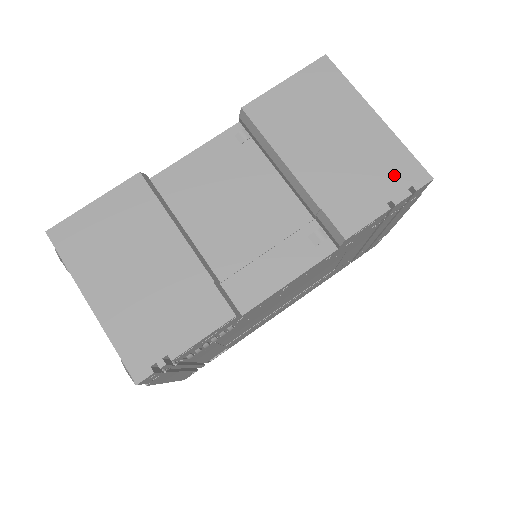
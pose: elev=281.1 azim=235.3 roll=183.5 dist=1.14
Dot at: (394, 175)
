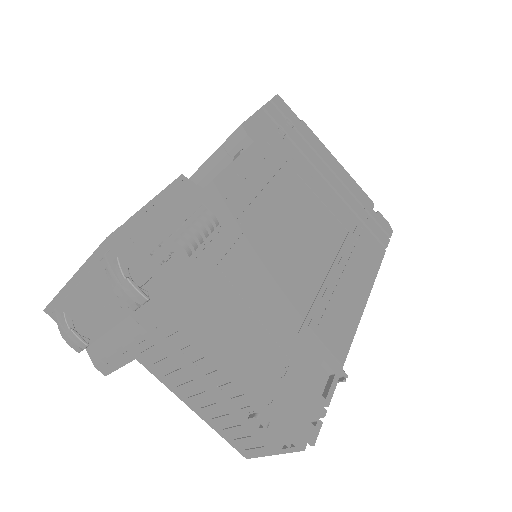
Dot at: occluded
